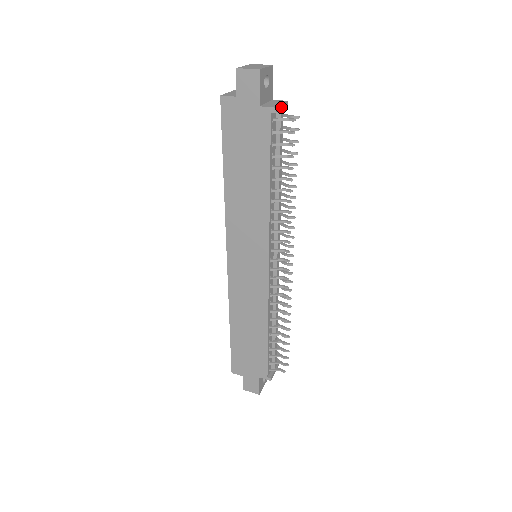
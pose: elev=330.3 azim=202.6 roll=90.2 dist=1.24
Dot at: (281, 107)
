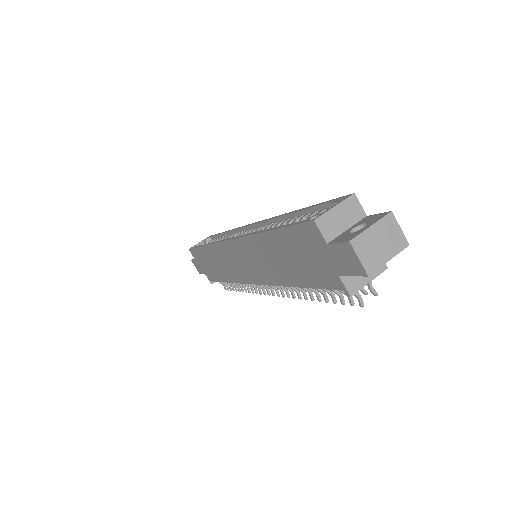
Dot at: (365, 283)
